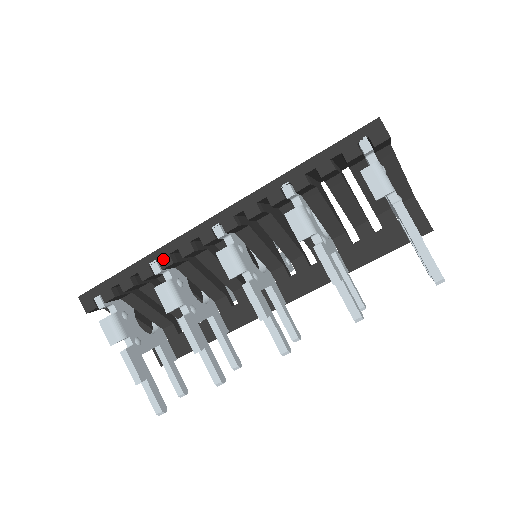
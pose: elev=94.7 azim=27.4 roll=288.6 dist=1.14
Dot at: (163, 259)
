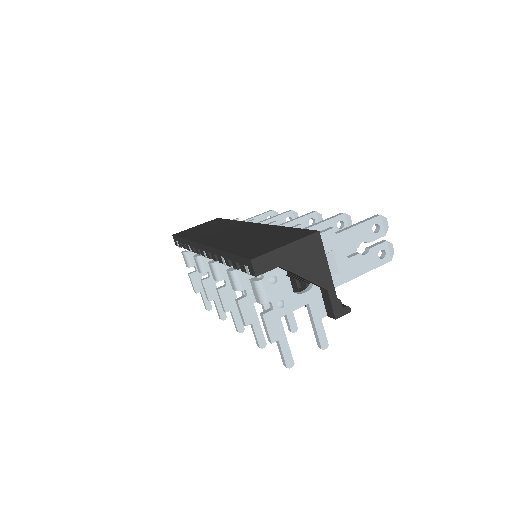
Dot at: (191, 247)
